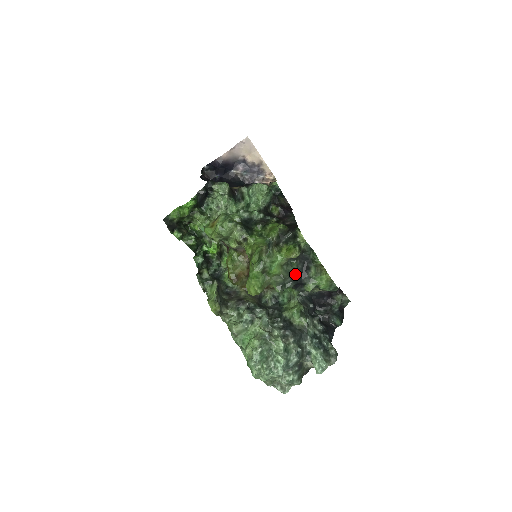
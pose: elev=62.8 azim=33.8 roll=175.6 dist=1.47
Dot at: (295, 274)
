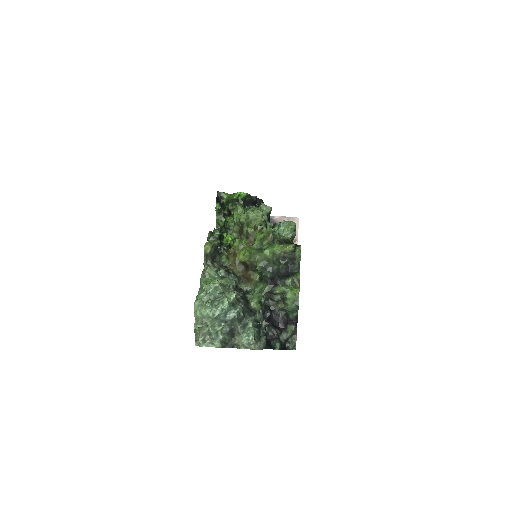
Dot at: (277, 270)
